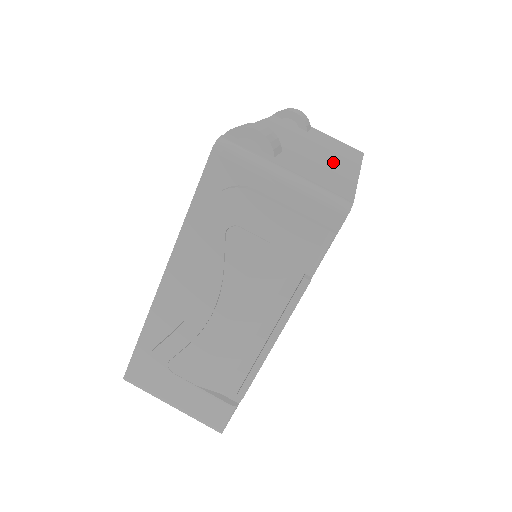
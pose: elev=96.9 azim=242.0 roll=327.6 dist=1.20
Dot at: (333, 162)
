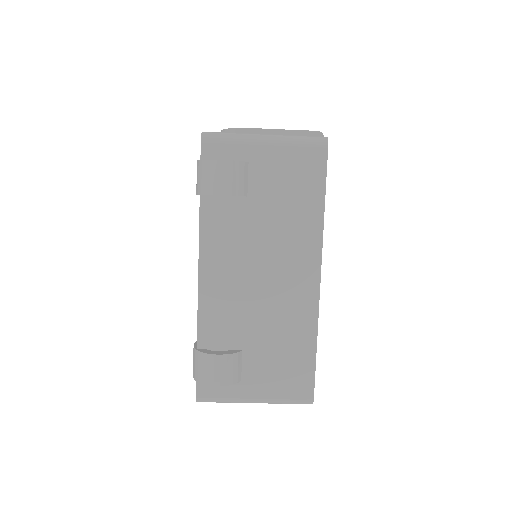
Dot at: (290, 293)
